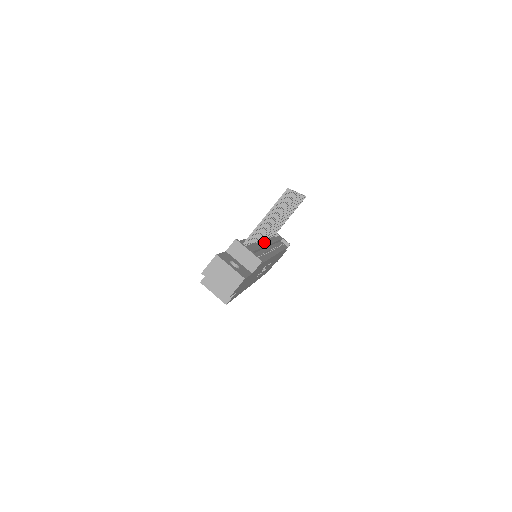
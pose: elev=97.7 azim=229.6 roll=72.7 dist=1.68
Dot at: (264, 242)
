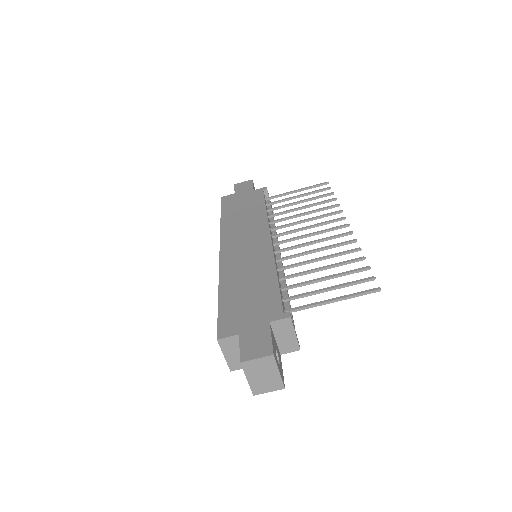
Dot at: occluded
